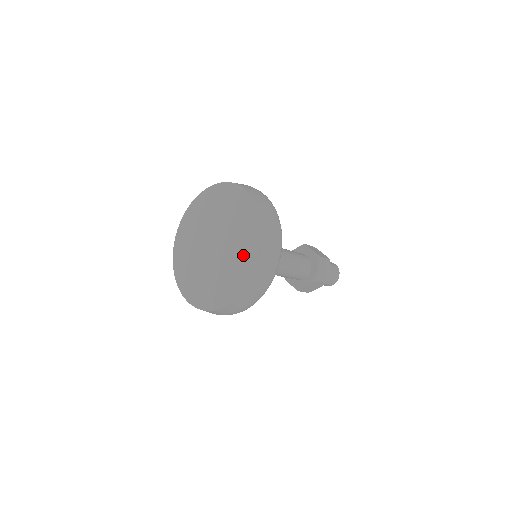
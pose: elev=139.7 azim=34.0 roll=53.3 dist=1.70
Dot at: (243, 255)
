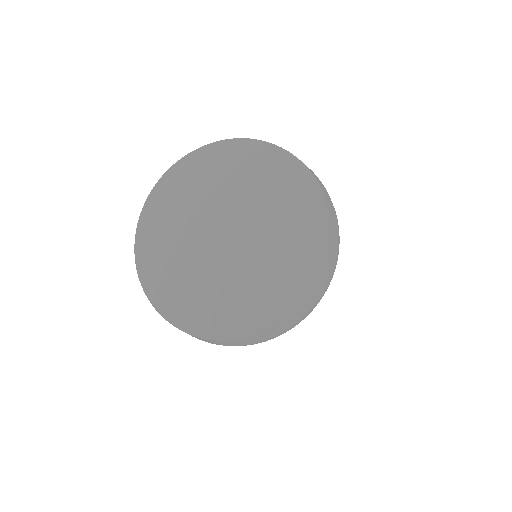
Dot at: (236, 304)
